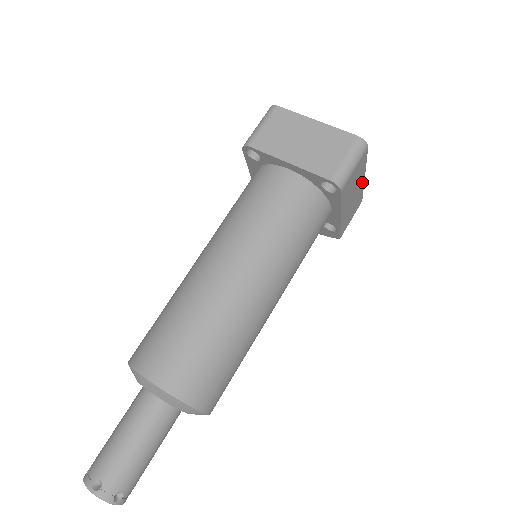
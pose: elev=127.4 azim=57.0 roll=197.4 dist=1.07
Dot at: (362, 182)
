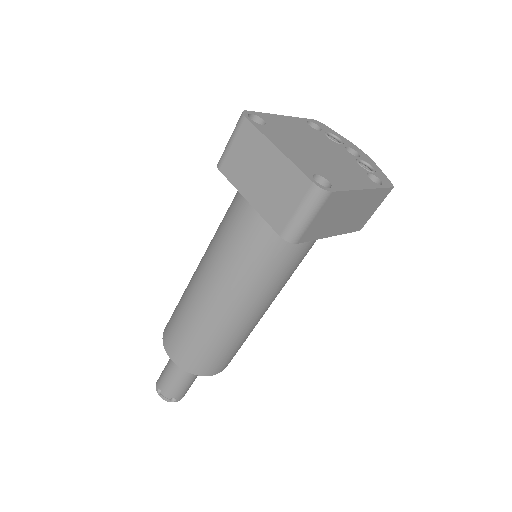
Dot at: (364, 193)
